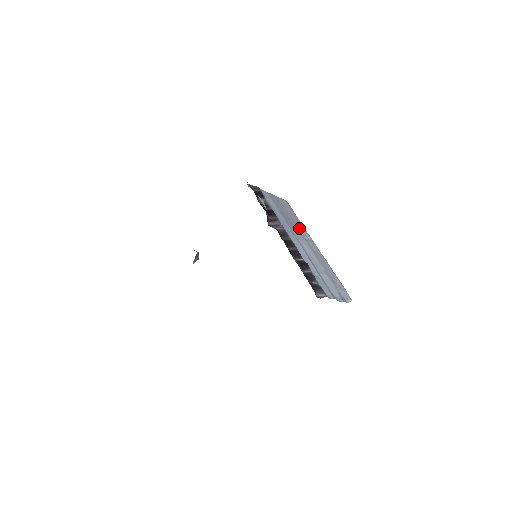
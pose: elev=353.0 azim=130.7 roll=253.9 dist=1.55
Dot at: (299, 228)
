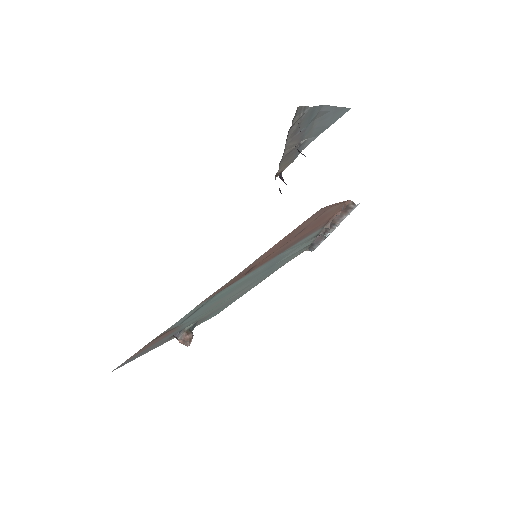
Dot at: occluded
